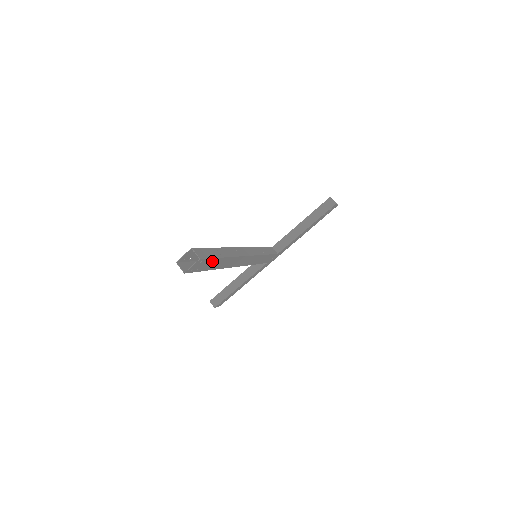
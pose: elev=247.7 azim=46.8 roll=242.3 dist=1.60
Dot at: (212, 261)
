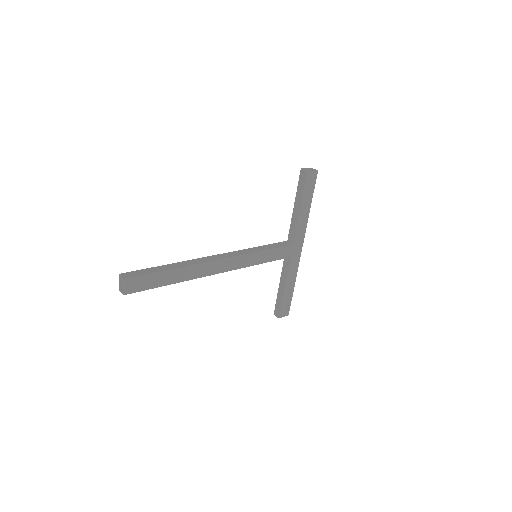
Dot at: (153, 277)
